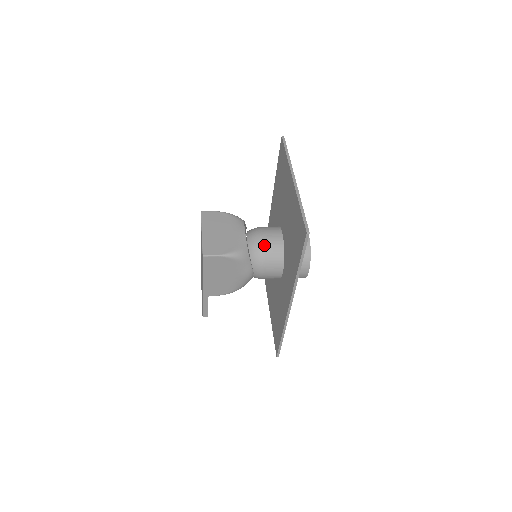
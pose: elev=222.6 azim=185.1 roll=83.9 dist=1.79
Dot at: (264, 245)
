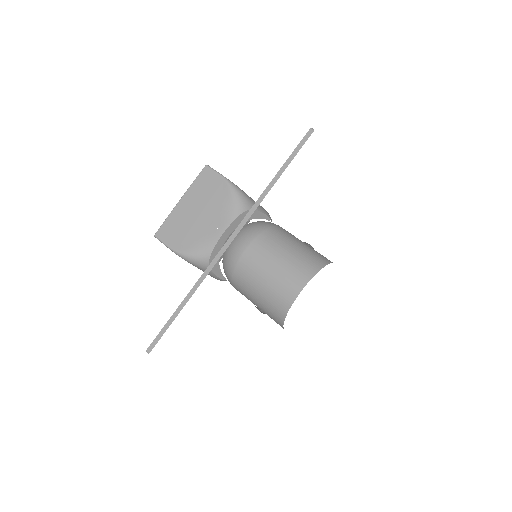
Dot at: (236, 265)
